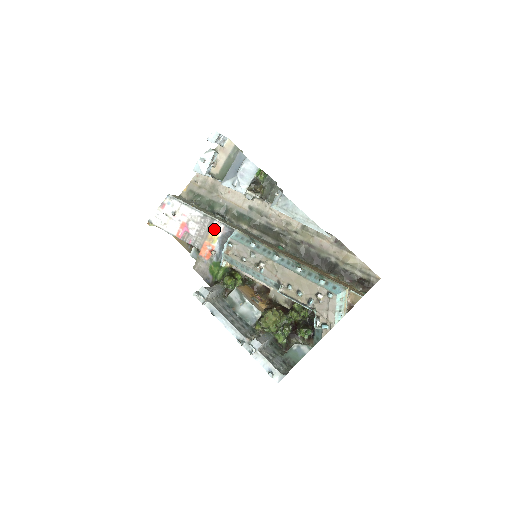
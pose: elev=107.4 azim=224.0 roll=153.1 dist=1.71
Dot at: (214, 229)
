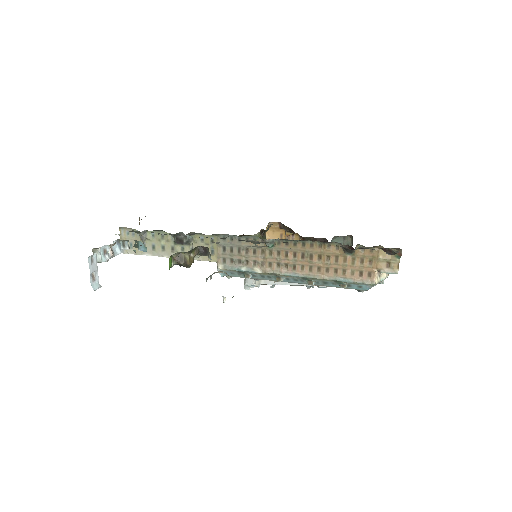
Dot at: occluded
